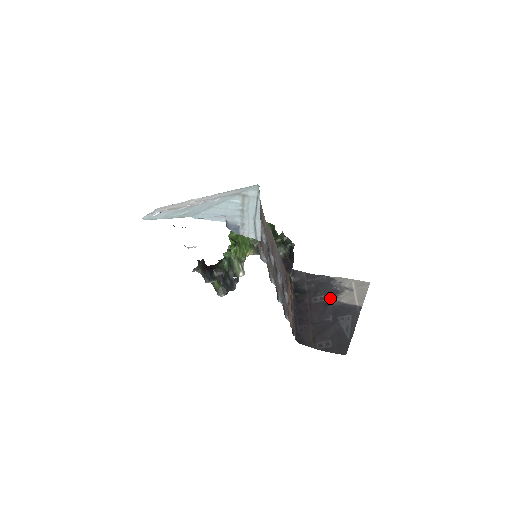
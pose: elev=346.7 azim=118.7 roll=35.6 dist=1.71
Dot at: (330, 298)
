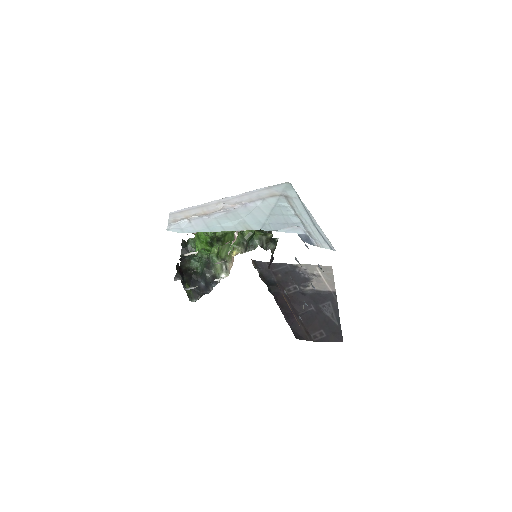
Dot at: (303, 287)
